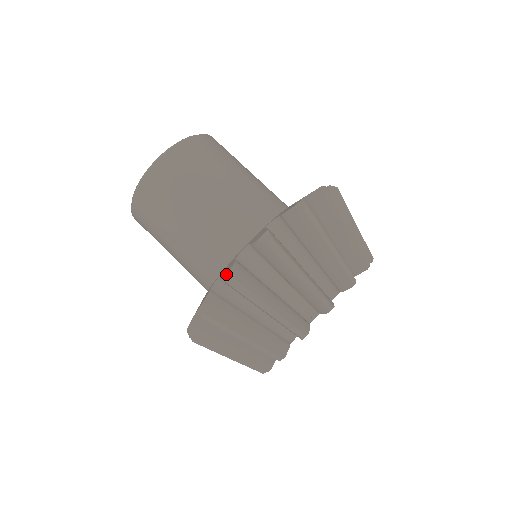
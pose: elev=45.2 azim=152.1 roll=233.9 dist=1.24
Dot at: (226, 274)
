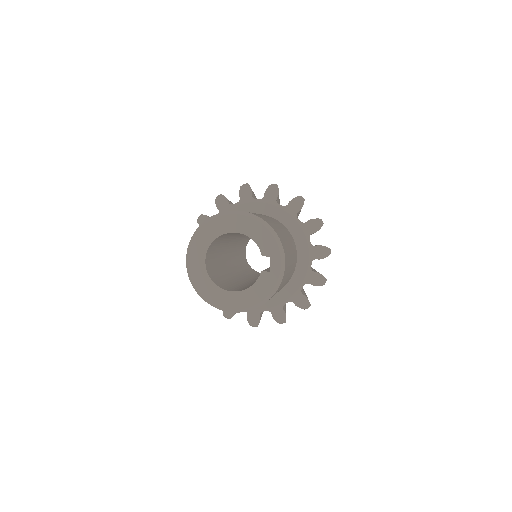
Dot at: (283, 322)
